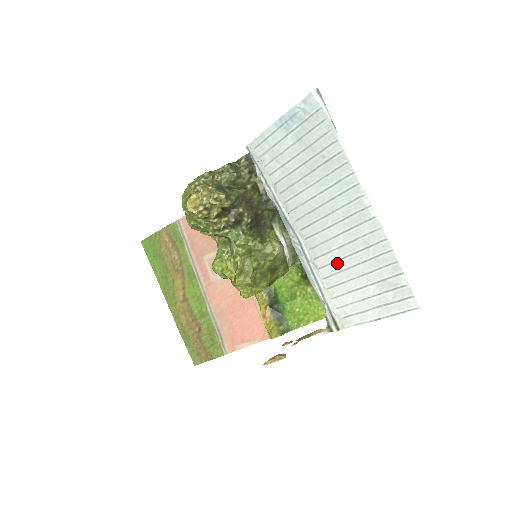
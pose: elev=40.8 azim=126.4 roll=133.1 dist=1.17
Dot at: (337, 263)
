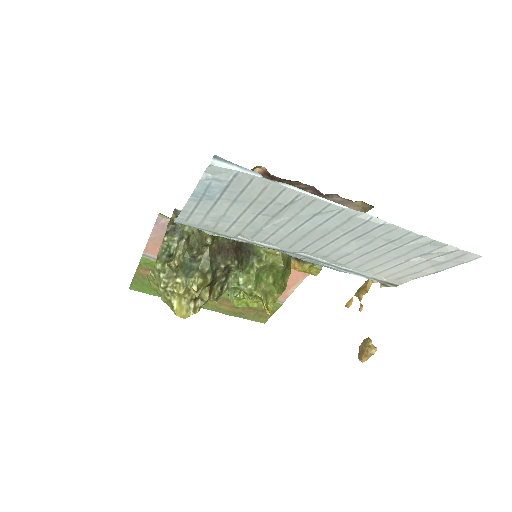
Dot at: (363, 257)
